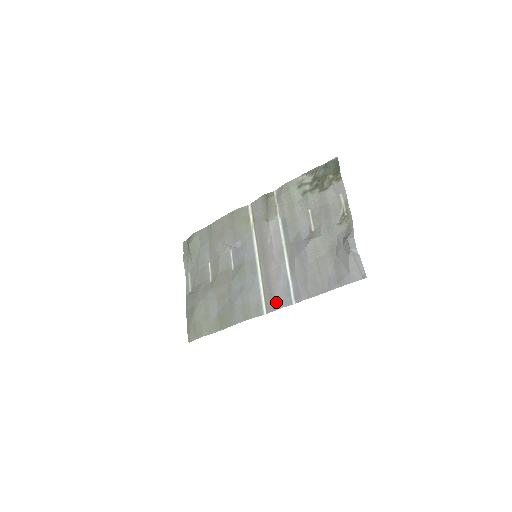
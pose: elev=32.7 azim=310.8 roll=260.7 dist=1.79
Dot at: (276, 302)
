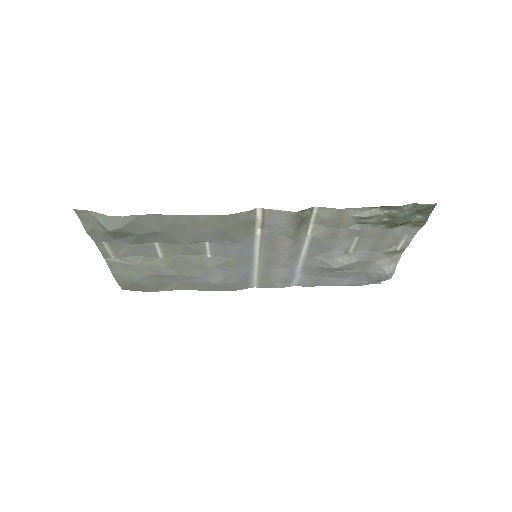
Dot at: (274, 285)
